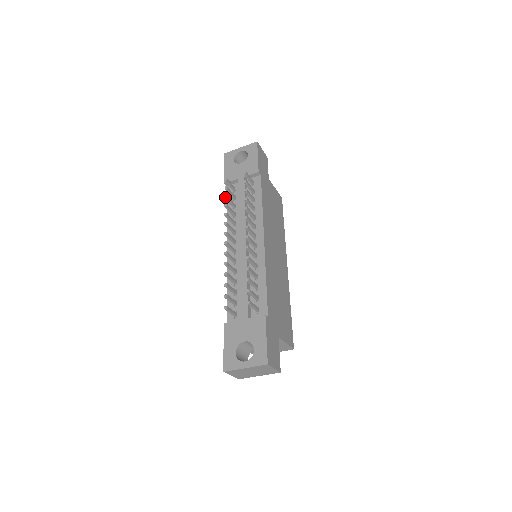
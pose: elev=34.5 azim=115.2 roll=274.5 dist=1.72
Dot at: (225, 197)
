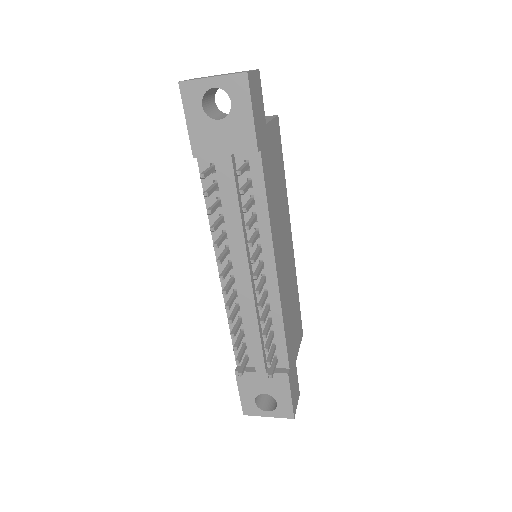
Dot at: (208, 214)
